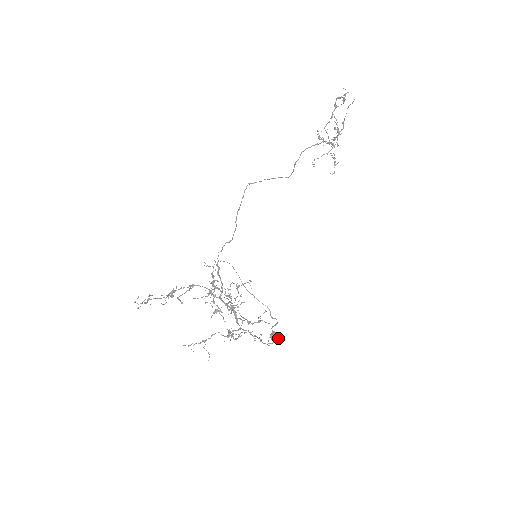
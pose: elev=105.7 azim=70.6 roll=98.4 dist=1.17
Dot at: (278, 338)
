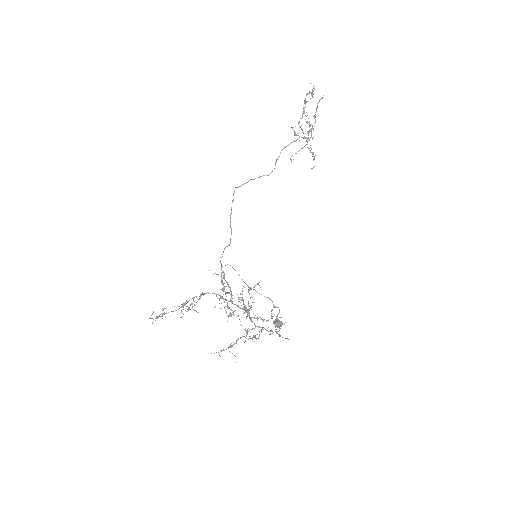
Dot at: (282, 324)
